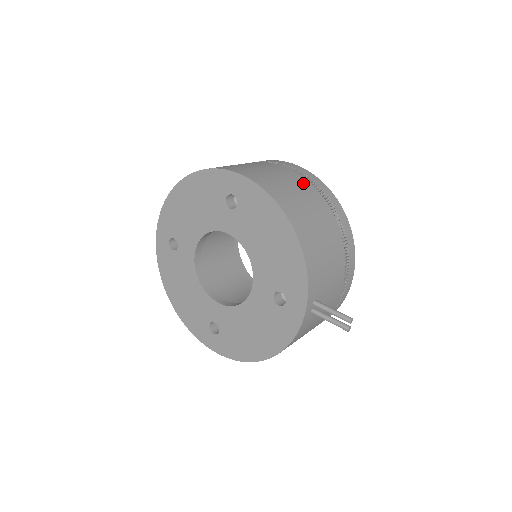
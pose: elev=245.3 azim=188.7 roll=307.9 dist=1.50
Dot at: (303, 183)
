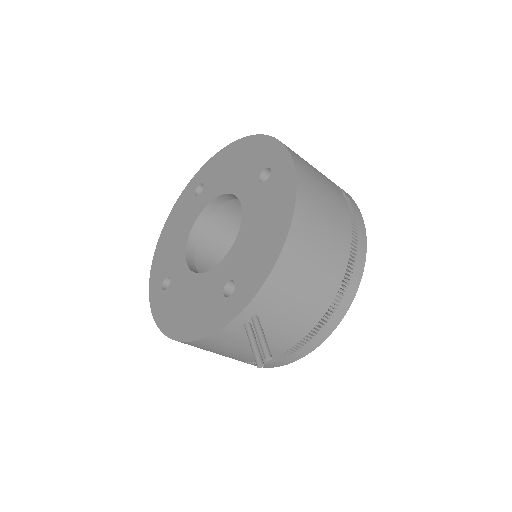
Dot at: (344, 214)
